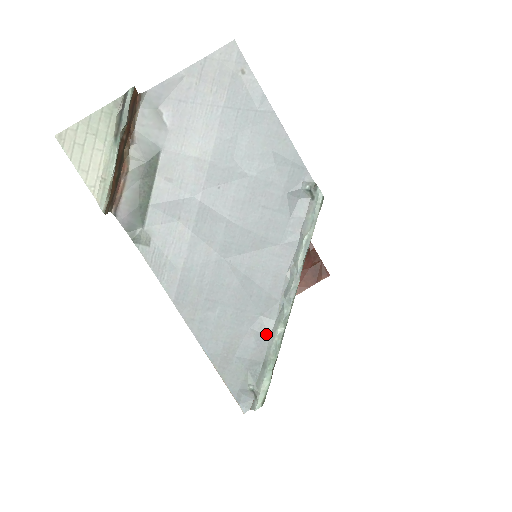
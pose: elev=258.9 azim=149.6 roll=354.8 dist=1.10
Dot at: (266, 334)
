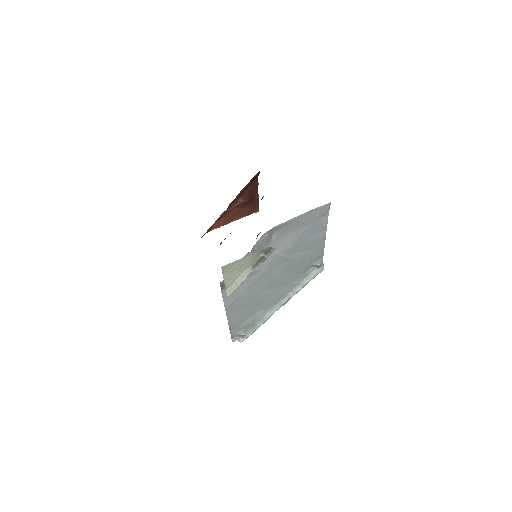
Dot at: (262, 316)
